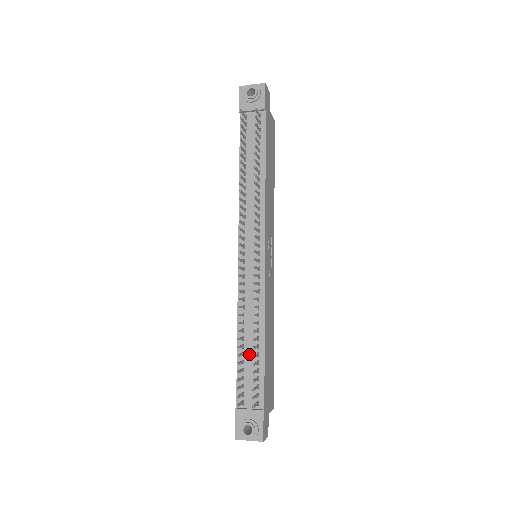
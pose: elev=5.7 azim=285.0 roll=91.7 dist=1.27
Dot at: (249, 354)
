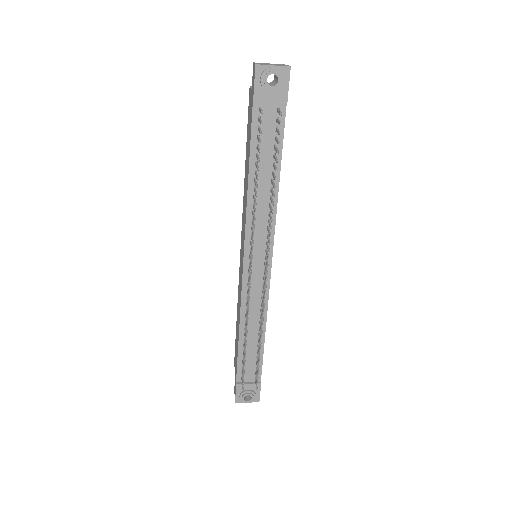
Dot at: (250, 345)
